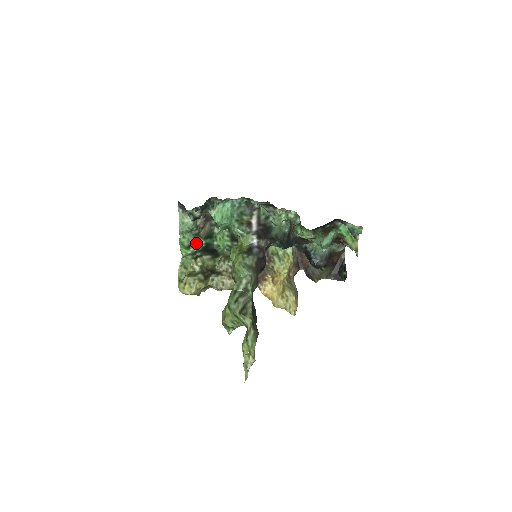
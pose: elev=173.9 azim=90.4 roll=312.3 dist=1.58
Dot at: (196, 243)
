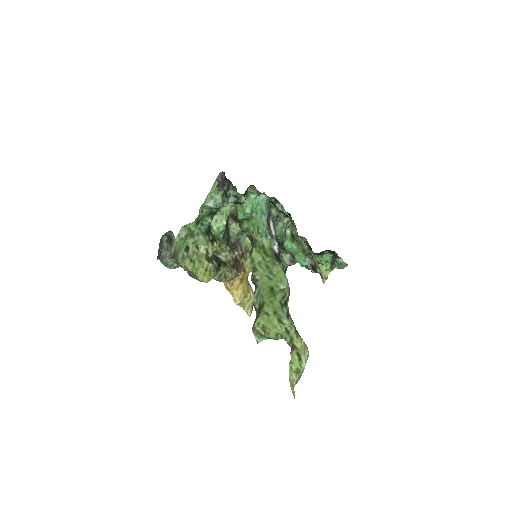
Dot at: (204, 220)
